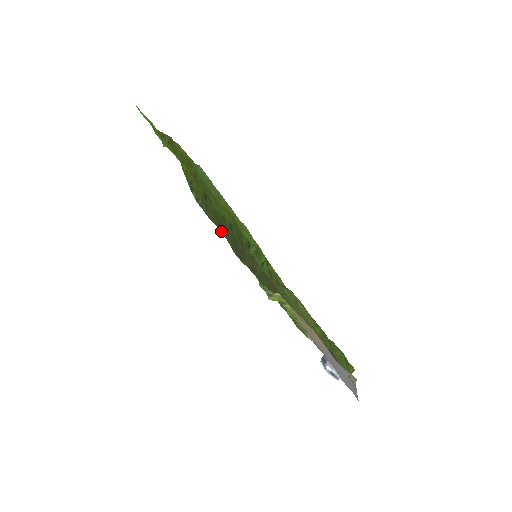
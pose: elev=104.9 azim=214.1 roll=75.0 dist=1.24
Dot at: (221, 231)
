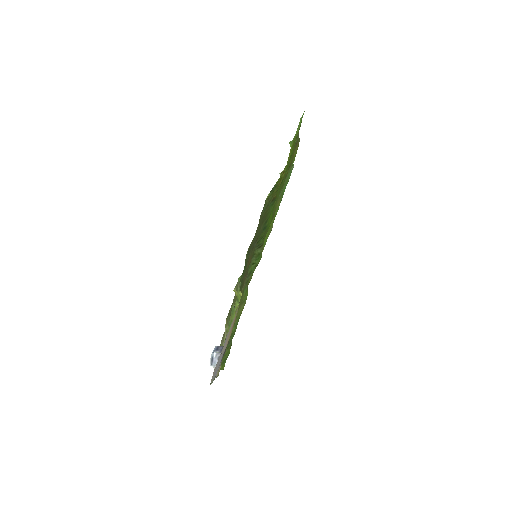
Dot at: (257, 229)
